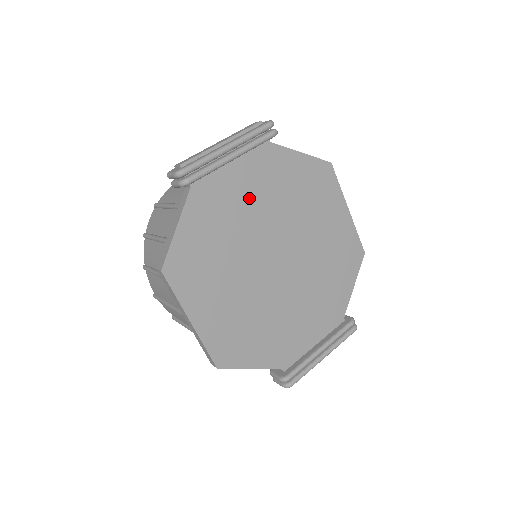
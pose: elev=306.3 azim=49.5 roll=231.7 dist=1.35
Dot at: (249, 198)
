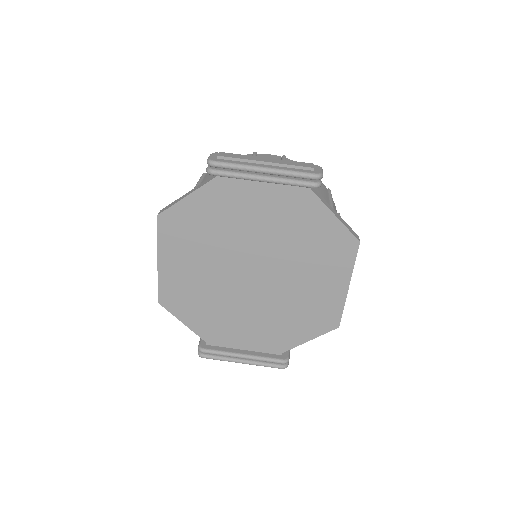
Dot at: (260, 216)
